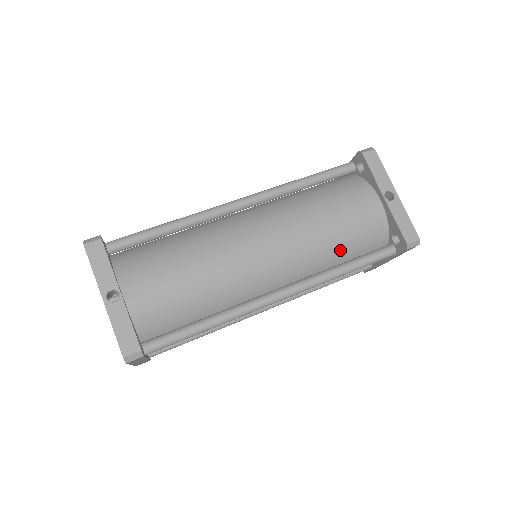
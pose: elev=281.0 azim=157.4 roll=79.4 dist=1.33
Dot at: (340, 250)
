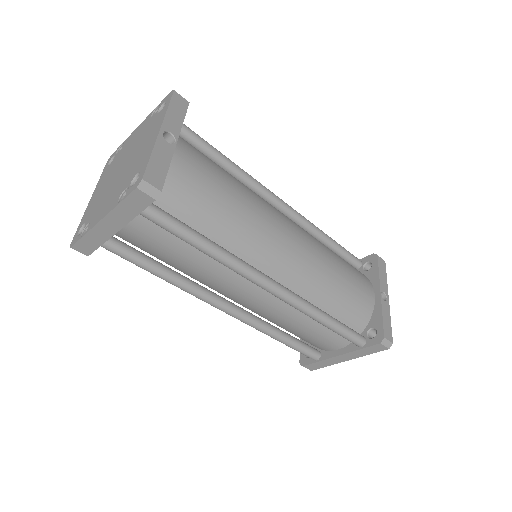
Dot at: (332, 301)
